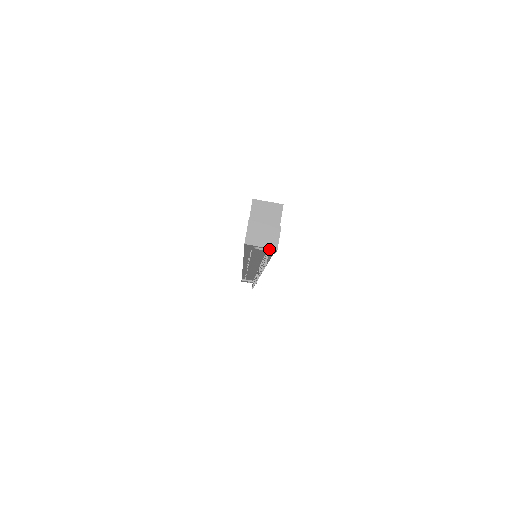
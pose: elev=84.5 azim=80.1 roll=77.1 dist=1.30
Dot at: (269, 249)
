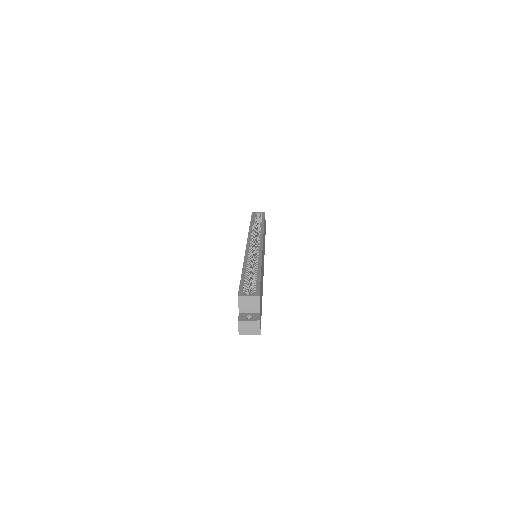
Dot at: (256, 332)
